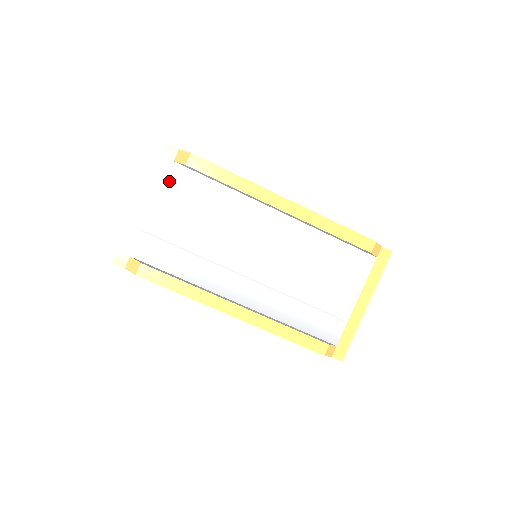
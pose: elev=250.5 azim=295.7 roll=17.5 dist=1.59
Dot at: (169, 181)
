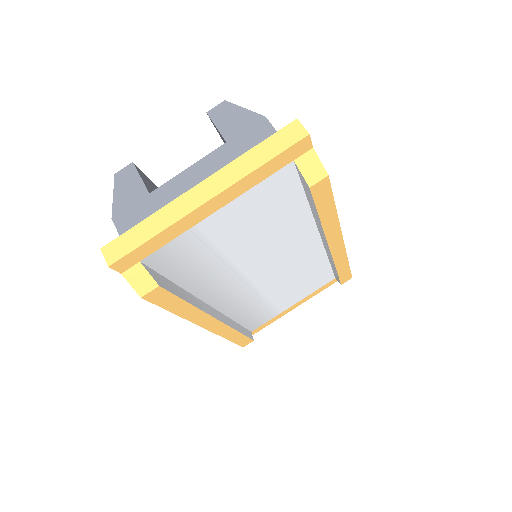
Dot at: (265, 183)
